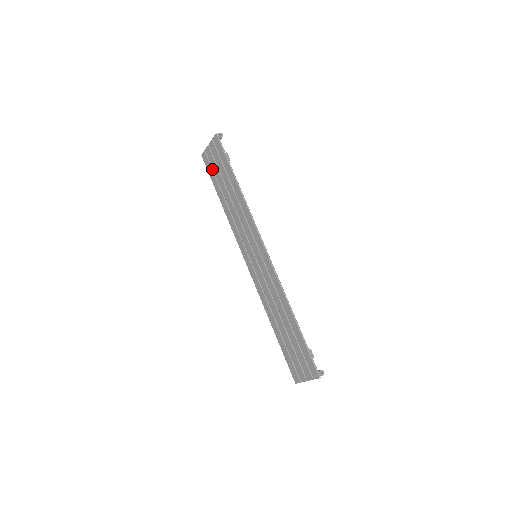
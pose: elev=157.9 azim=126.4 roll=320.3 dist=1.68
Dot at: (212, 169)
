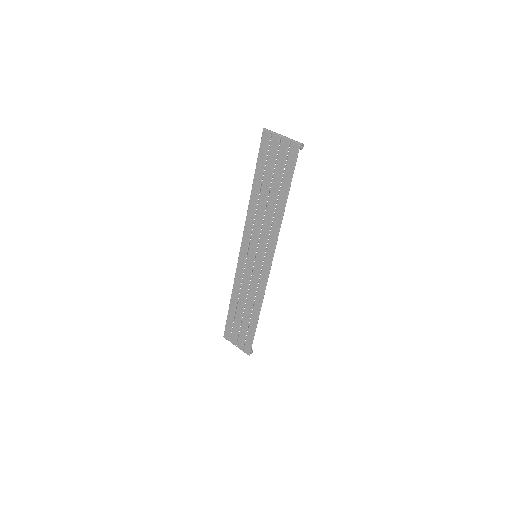
Dot at: (266, 156)
